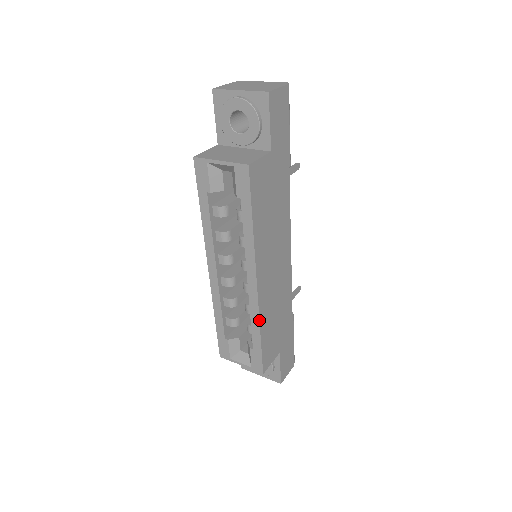
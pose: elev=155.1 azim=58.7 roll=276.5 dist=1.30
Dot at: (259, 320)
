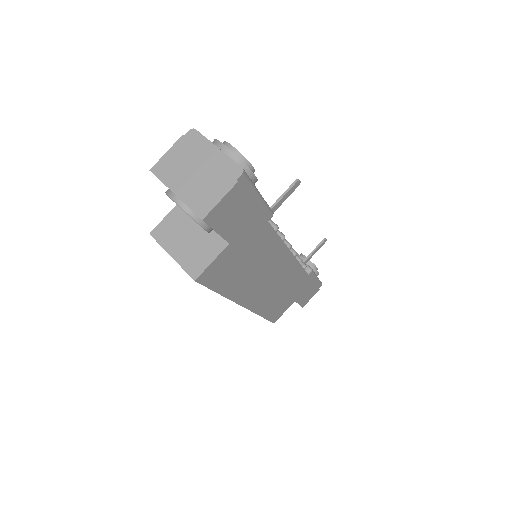
Dot at: occluded
